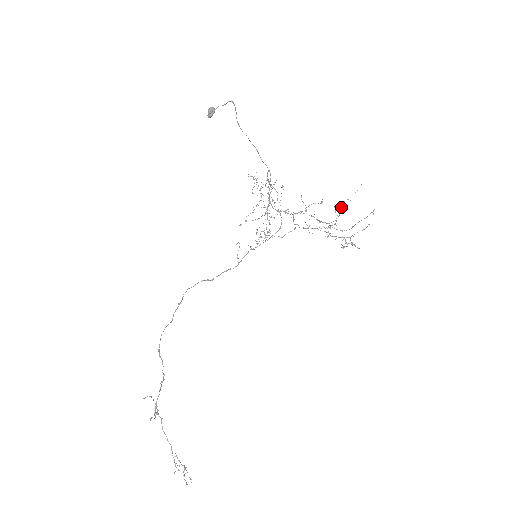
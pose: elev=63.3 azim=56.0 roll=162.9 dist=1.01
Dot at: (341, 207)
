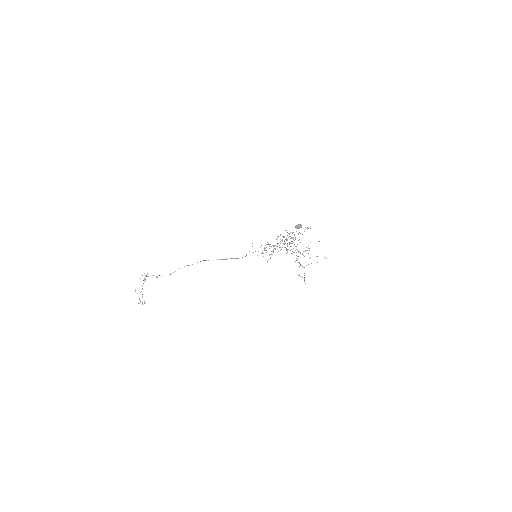
Dot at: occluded
